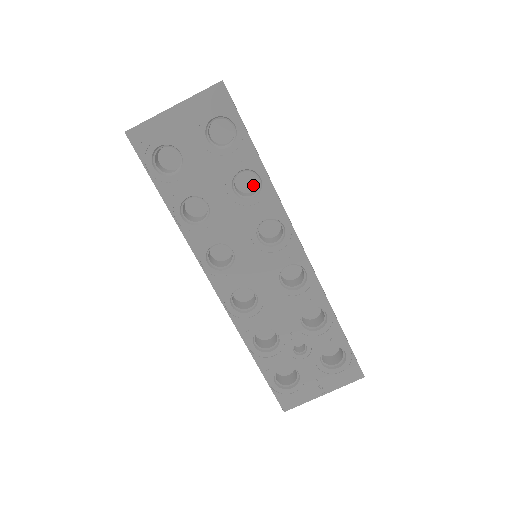
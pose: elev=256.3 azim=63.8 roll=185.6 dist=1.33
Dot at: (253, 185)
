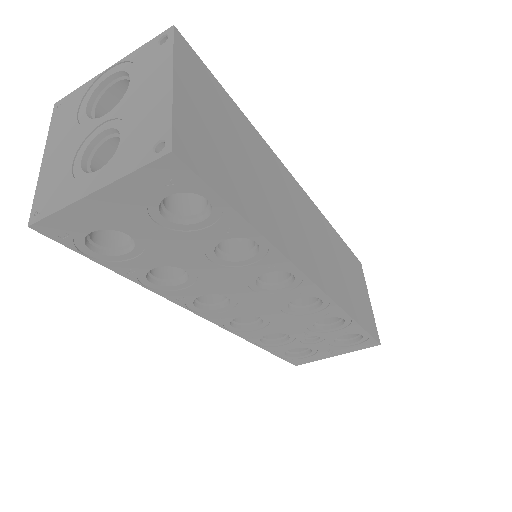
Dot at: occluded
